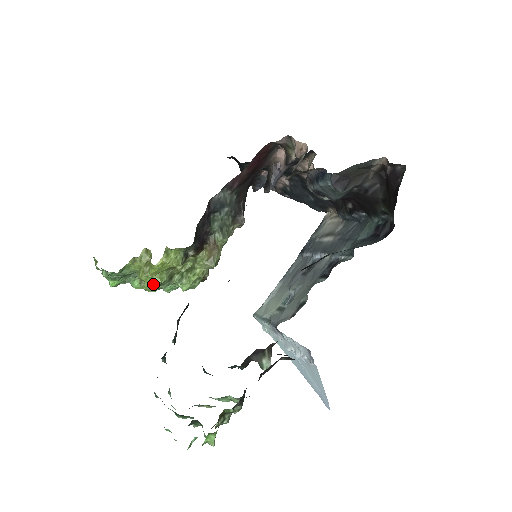
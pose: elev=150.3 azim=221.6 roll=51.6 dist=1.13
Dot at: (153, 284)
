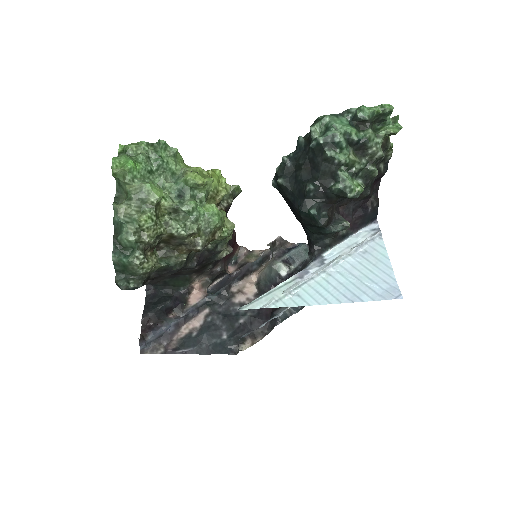
Dot at: (206, 177)
